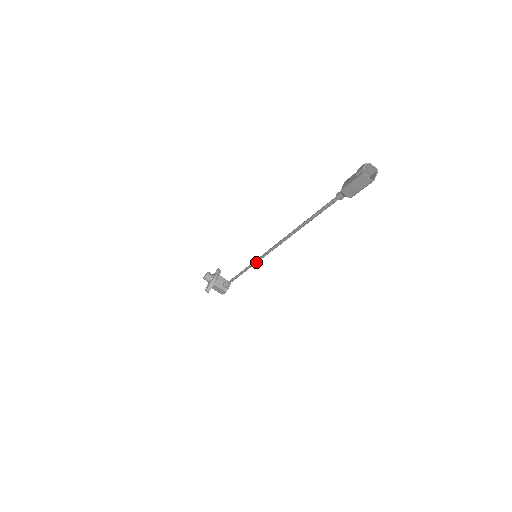
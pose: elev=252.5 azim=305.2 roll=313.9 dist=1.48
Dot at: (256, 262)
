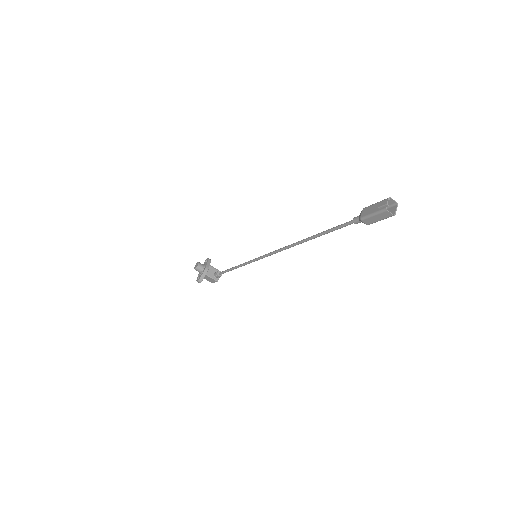
Dot at: occluded
